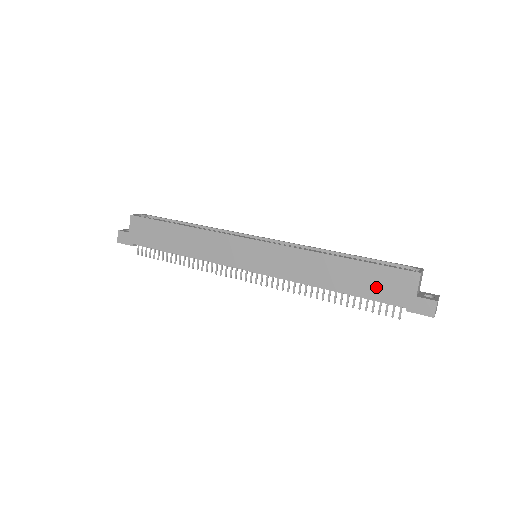
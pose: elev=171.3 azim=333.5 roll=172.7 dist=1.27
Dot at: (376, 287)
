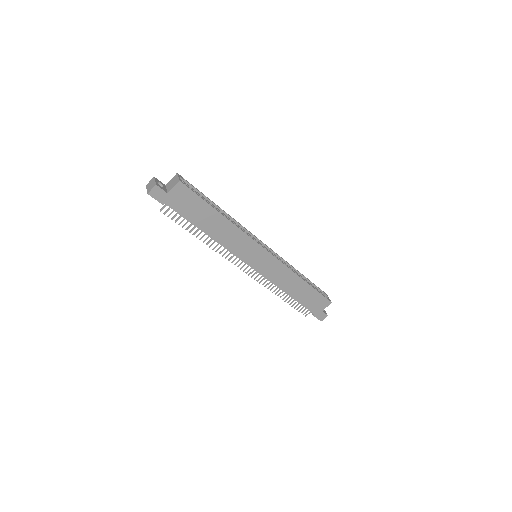
Dot at: (310, 301)
